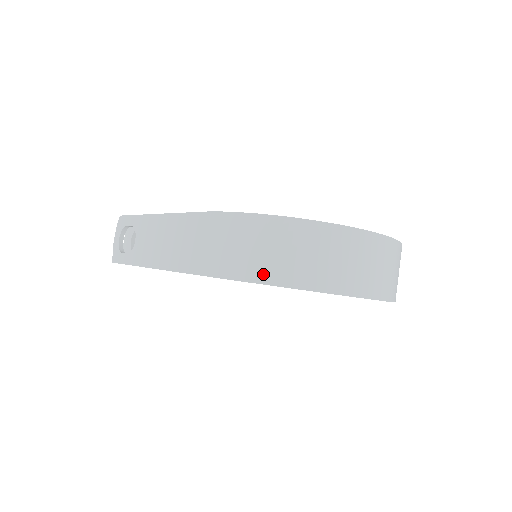
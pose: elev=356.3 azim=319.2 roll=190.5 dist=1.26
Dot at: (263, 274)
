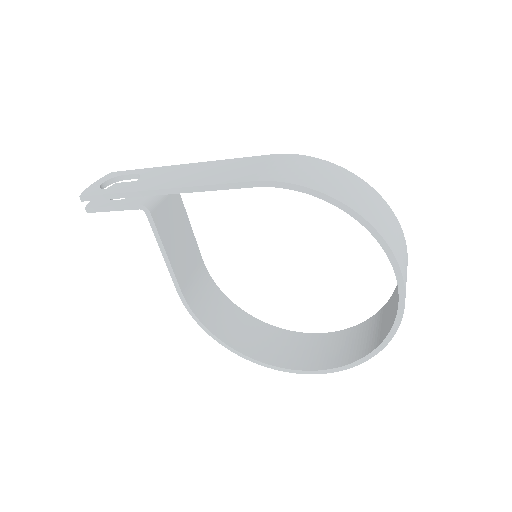
Dot at: (338, 194)
